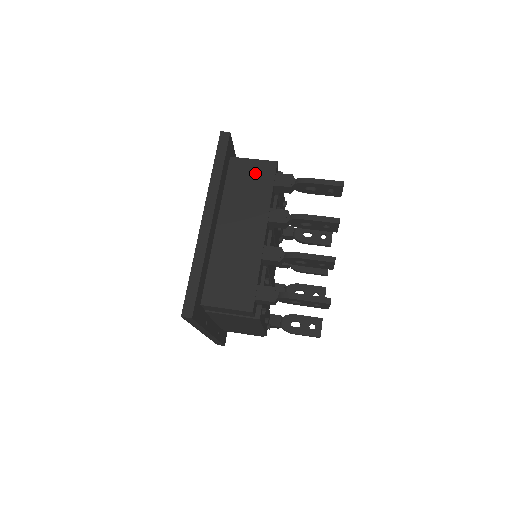
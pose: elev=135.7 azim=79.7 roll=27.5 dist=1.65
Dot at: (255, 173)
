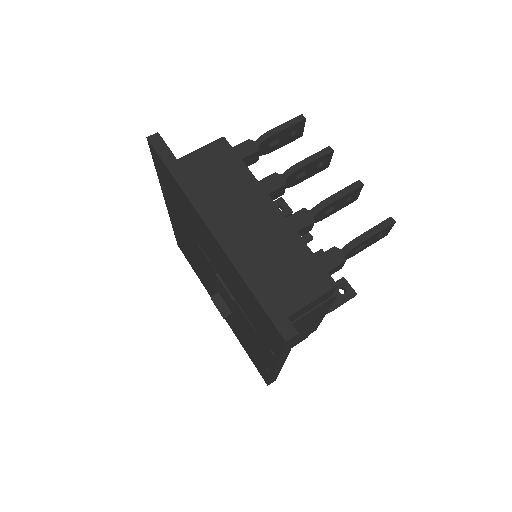
Dot at: (212, 160)
